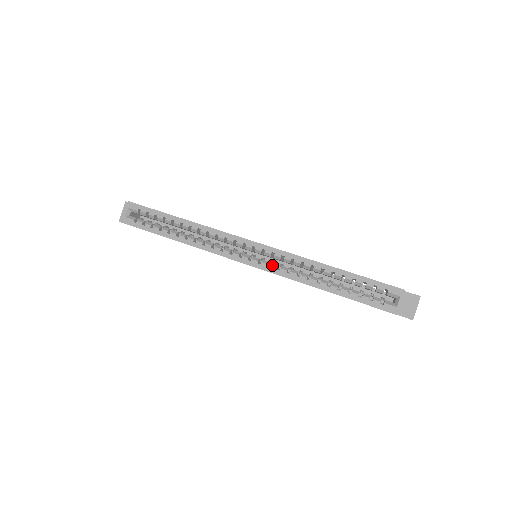
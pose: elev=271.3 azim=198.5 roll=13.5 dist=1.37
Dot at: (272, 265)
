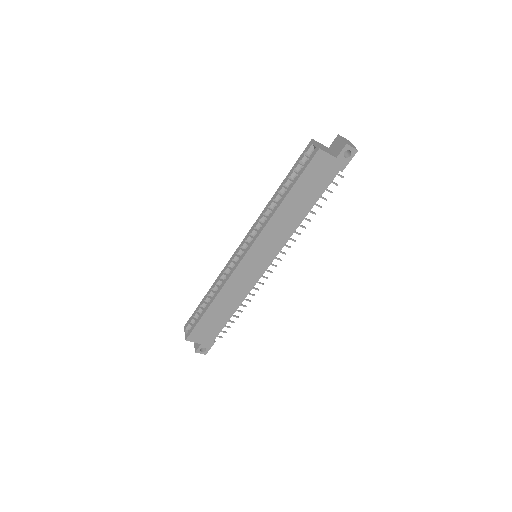
Dot at: (253, 238)
